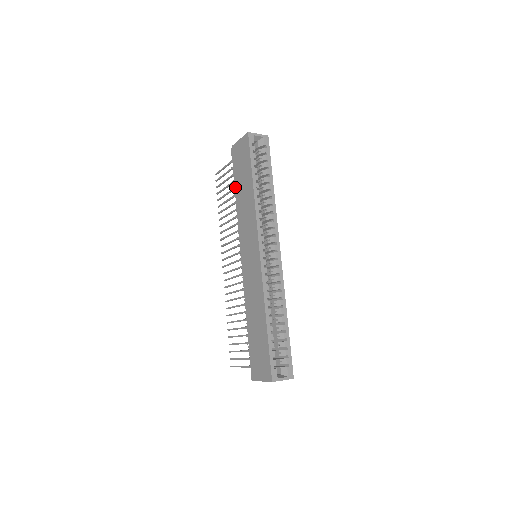
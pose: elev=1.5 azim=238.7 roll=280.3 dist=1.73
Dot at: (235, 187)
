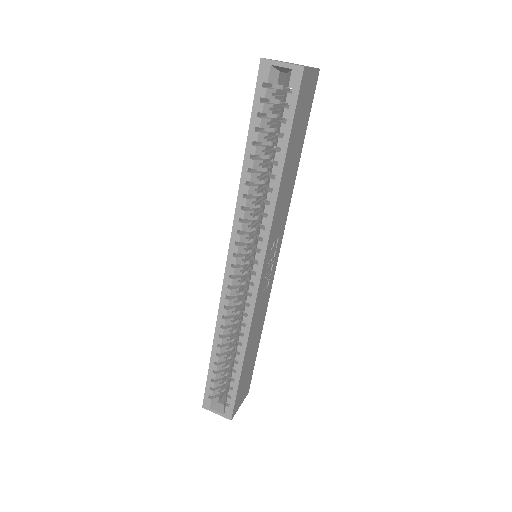
Dot at: occluded
